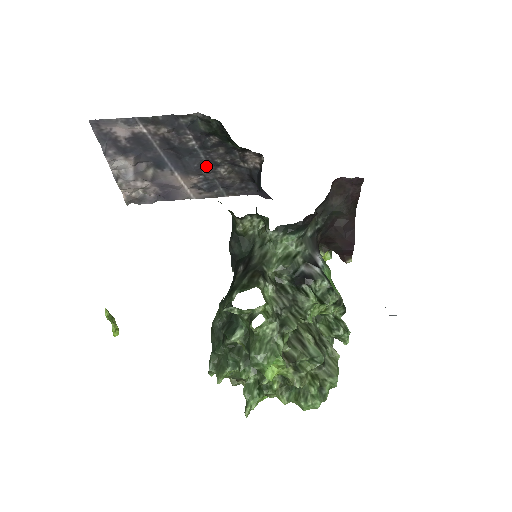
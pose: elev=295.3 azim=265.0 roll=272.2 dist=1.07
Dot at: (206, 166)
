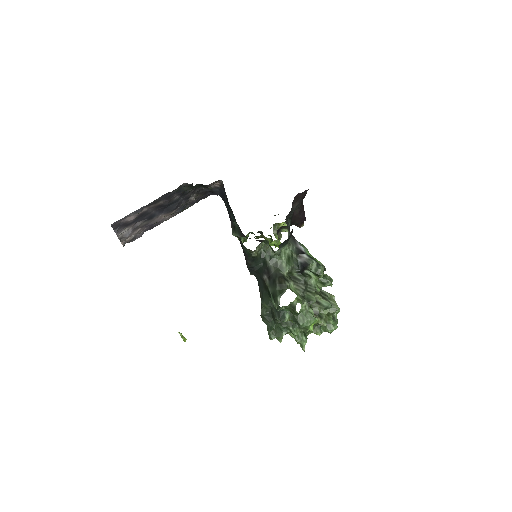
Dot at: (182, 201)
